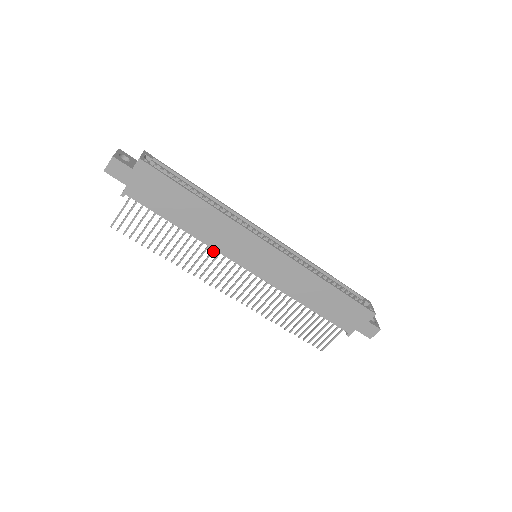
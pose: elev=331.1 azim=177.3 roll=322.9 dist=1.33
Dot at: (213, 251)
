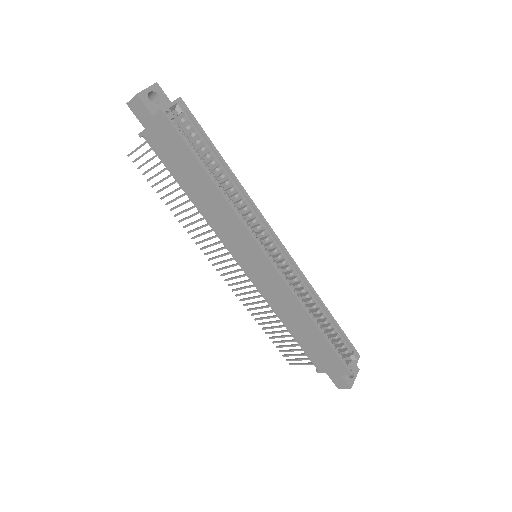
Dot at: occluded
